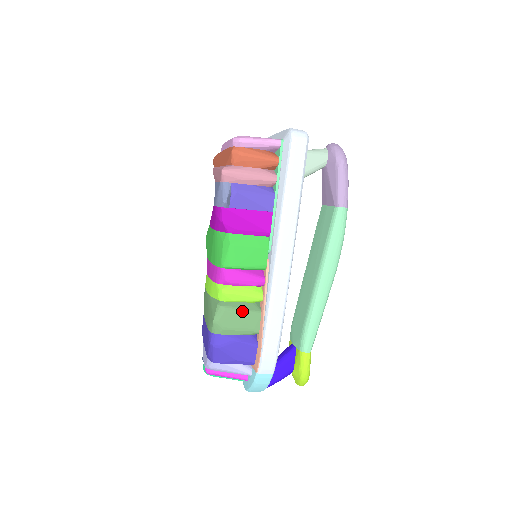
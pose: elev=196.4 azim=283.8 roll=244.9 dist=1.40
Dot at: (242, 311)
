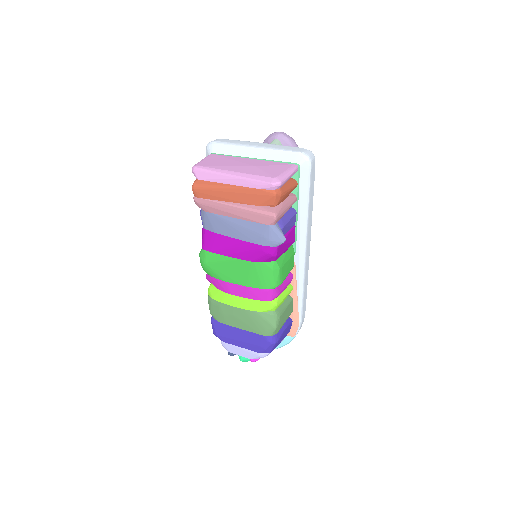
Dot at: (286, 307)
